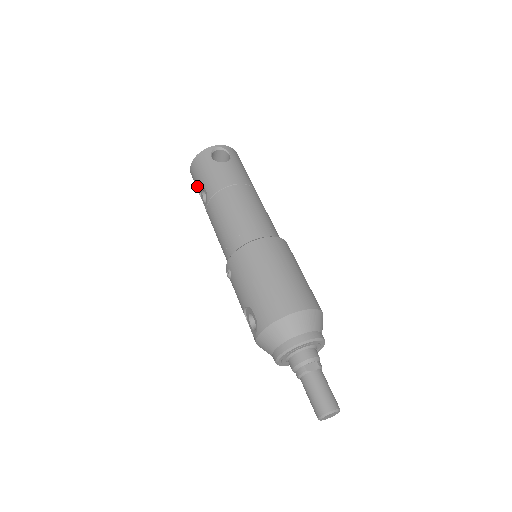
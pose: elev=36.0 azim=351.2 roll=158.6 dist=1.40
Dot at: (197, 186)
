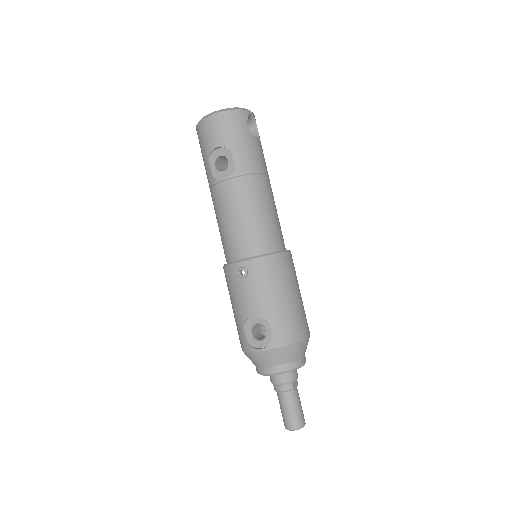
Dot at: (216, 145)
